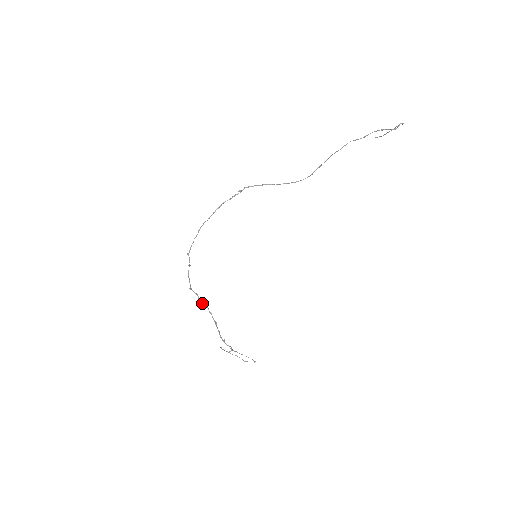
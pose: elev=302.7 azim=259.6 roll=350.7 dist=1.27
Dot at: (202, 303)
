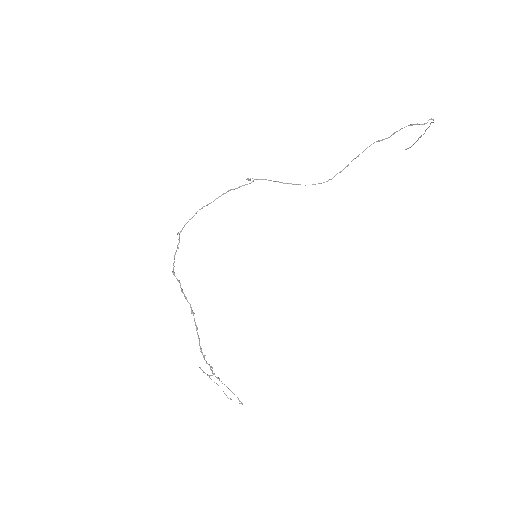
Dot at: (184, 296)
